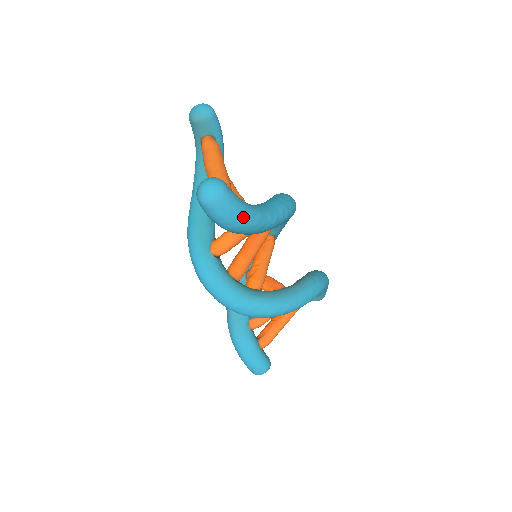
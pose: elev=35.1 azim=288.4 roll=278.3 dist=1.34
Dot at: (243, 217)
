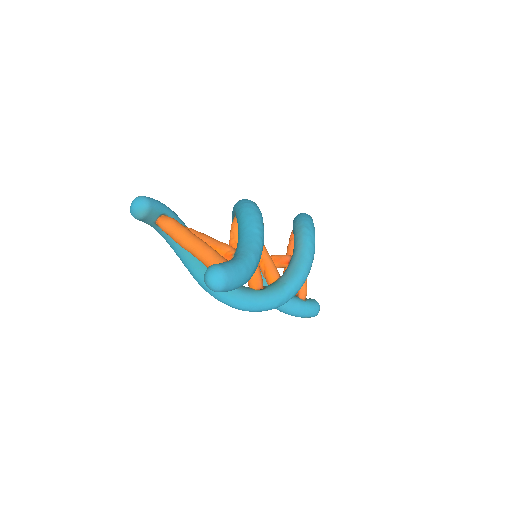
Dot at: (247, 271)
